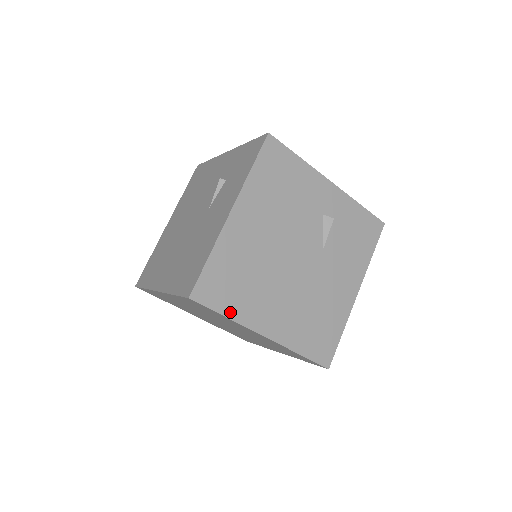
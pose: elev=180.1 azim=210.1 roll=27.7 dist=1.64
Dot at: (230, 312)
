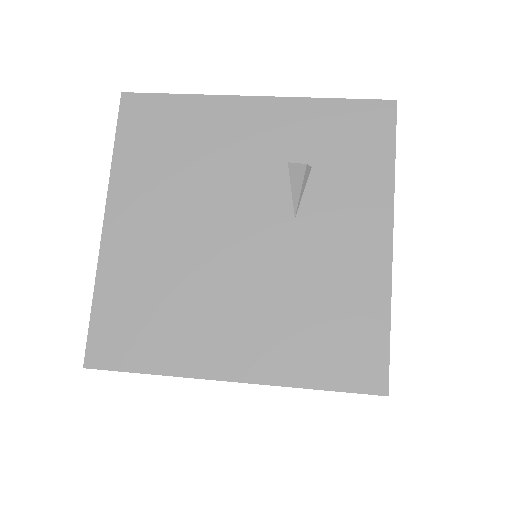
Dot at: occluded
